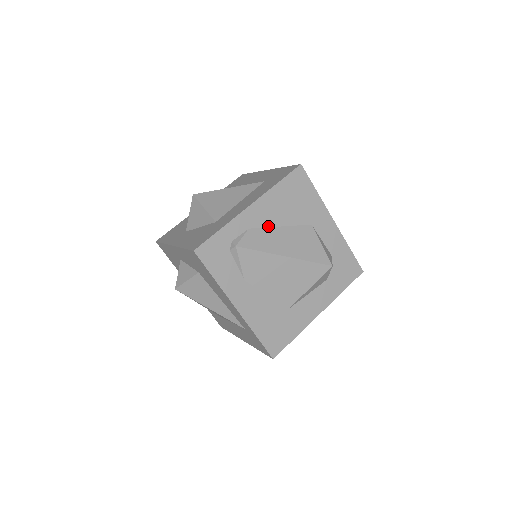
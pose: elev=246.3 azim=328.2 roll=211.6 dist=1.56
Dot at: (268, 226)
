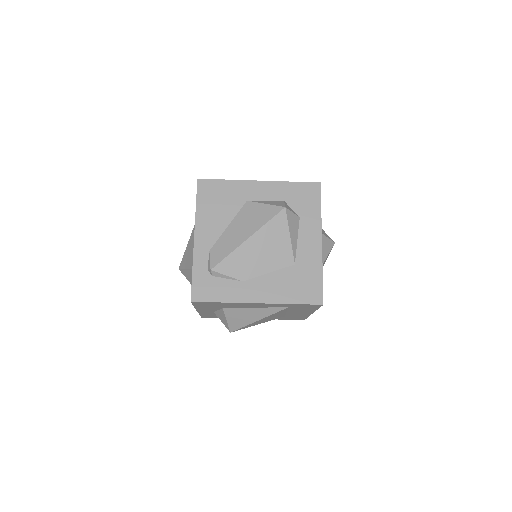
Dot at: (220, 235)
